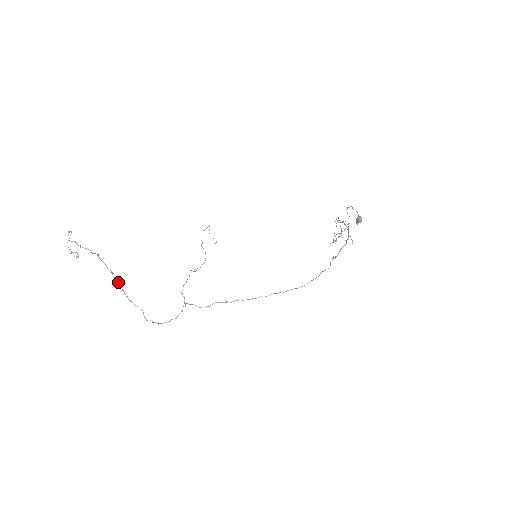
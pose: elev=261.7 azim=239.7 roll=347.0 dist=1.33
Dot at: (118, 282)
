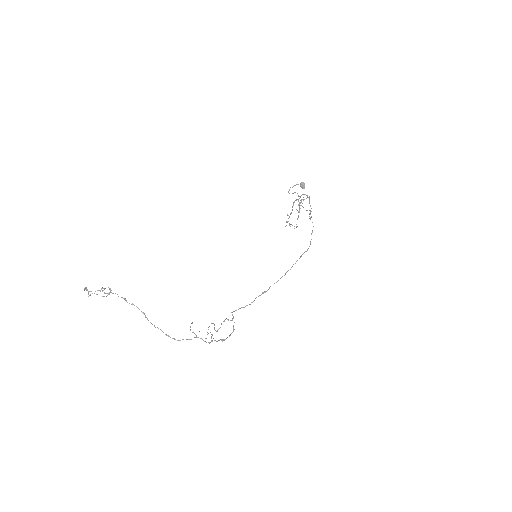
Dot at: occluded
